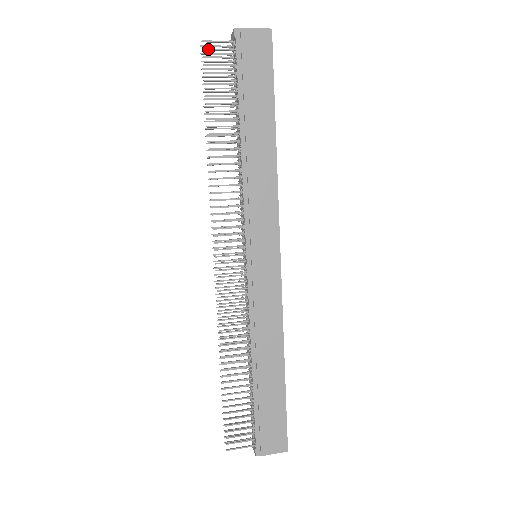
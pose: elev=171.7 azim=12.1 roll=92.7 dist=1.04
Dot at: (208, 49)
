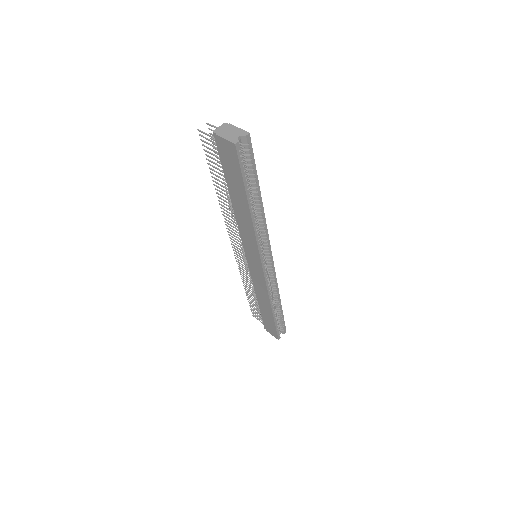
Dot at: occluded
